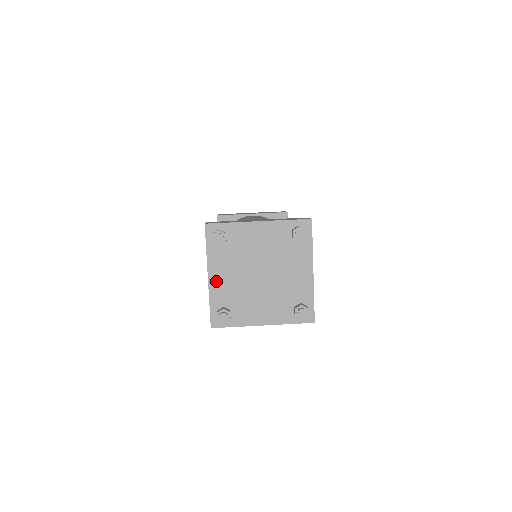
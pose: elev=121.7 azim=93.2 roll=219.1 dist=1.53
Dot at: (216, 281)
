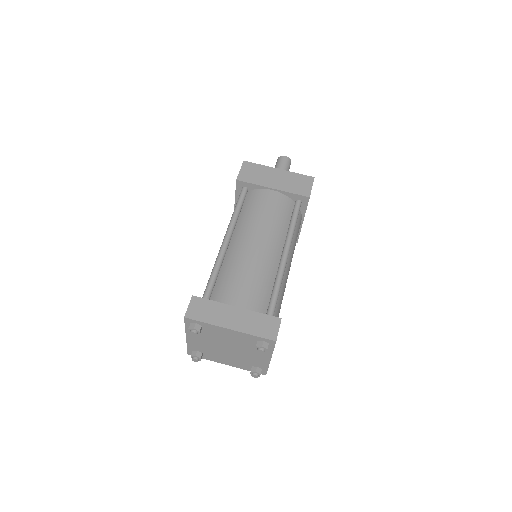
Dot at: (192, 341)
